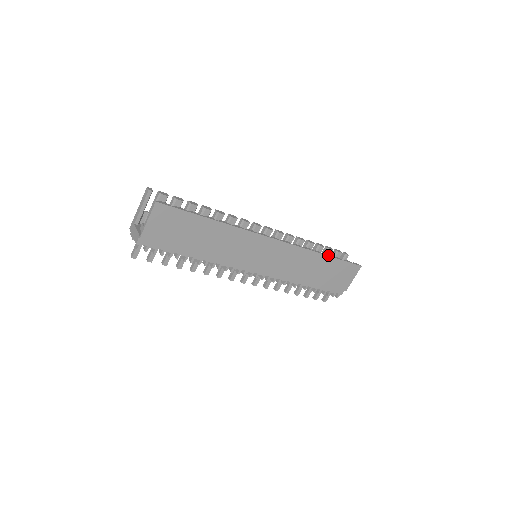
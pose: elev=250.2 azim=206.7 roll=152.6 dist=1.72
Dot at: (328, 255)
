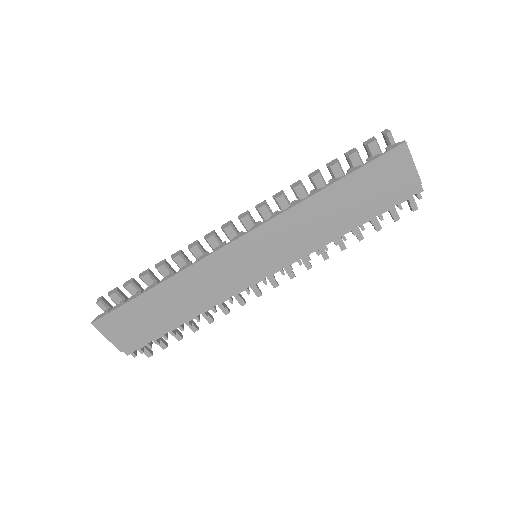
Dot at: (332, 183)
